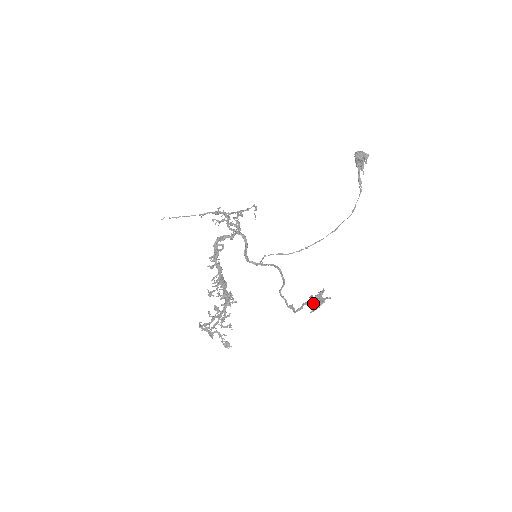
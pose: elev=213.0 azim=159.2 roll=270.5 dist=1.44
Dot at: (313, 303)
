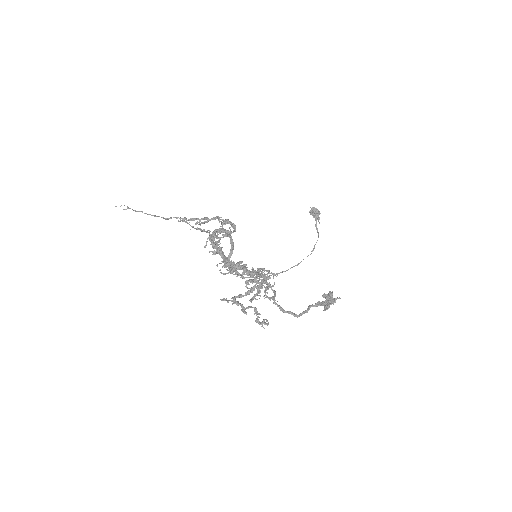
Dot at: (322, 304)
